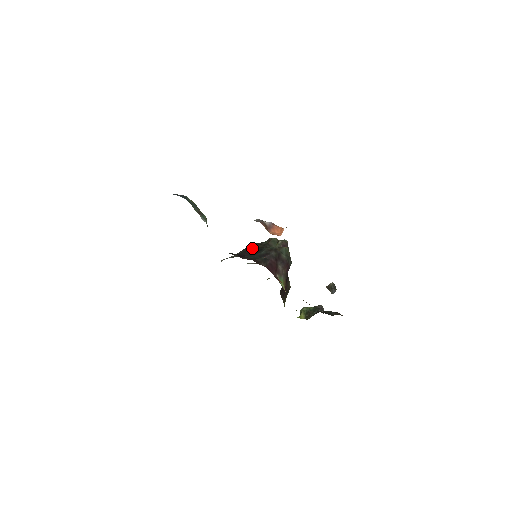
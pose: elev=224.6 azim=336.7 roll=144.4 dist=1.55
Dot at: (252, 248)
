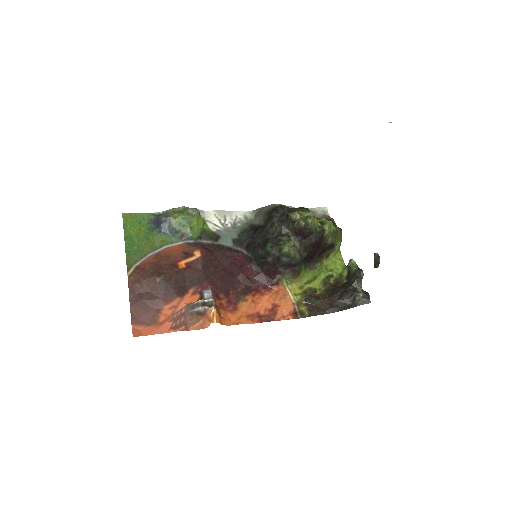
Dot at: (262, 233)
